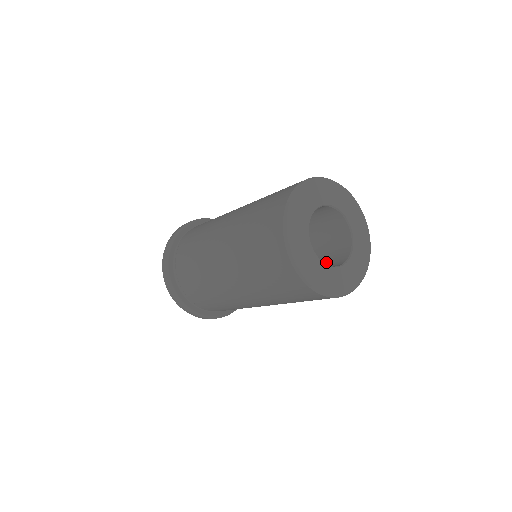
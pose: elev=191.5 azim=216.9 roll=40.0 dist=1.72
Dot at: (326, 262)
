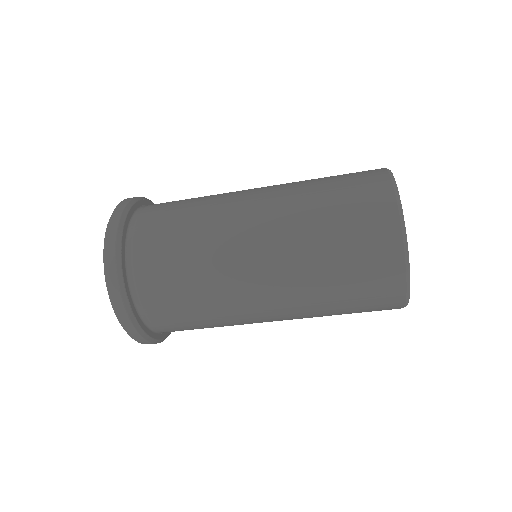
Dot at: occluded
